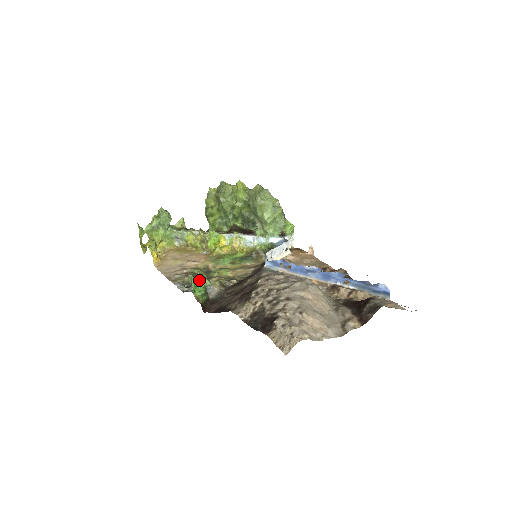
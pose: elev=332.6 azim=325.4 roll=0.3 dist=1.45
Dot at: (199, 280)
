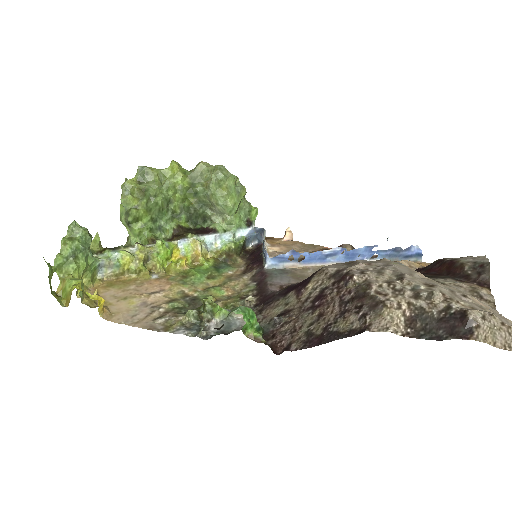
Dot at: (247, 309)
